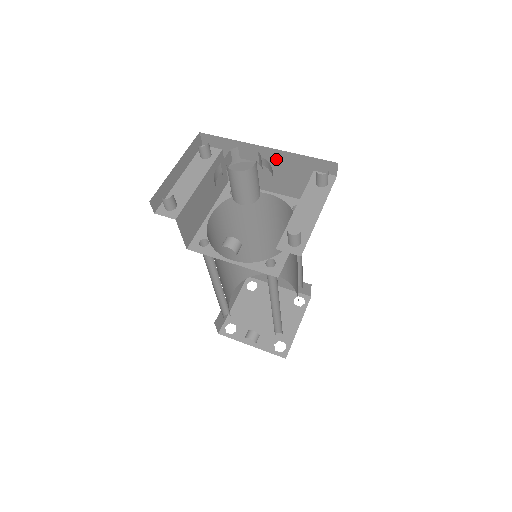
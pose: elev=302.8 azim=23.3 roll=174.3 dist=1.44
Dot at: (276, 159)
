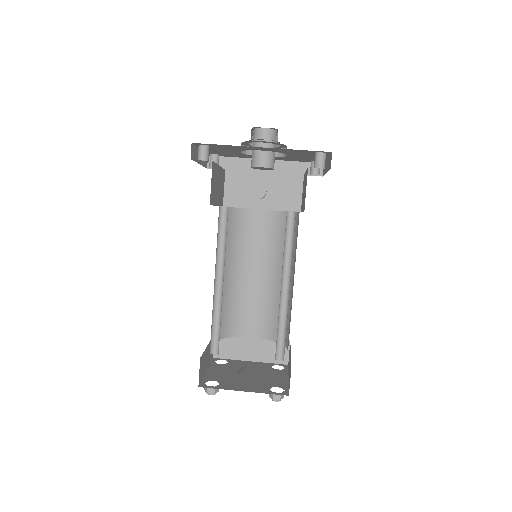
Dot at: (273, 170)
